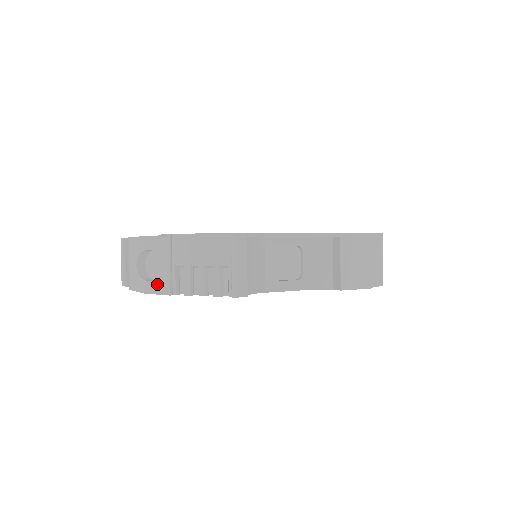
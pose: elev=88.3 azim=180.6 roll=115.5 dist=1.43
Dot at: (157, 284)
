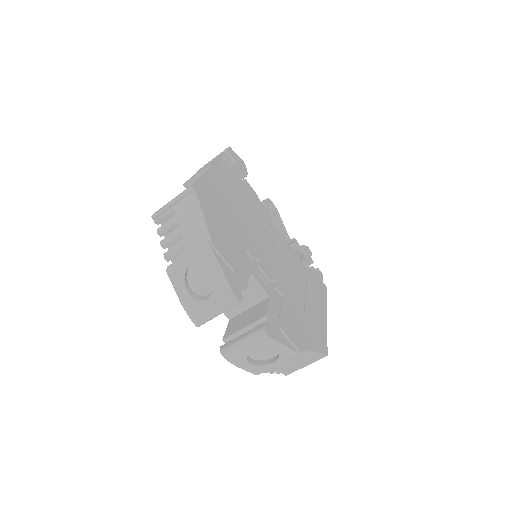
Dot at: (256, 368)
